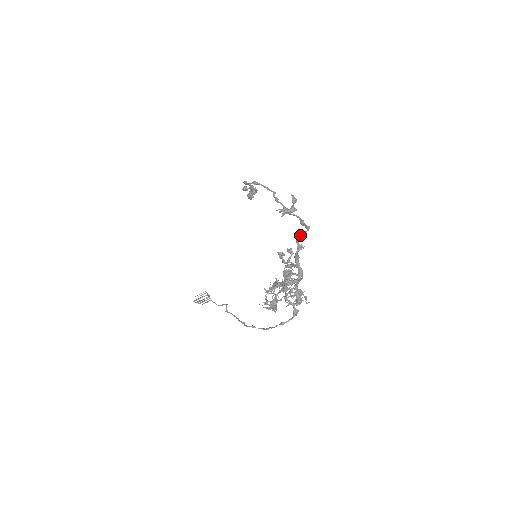
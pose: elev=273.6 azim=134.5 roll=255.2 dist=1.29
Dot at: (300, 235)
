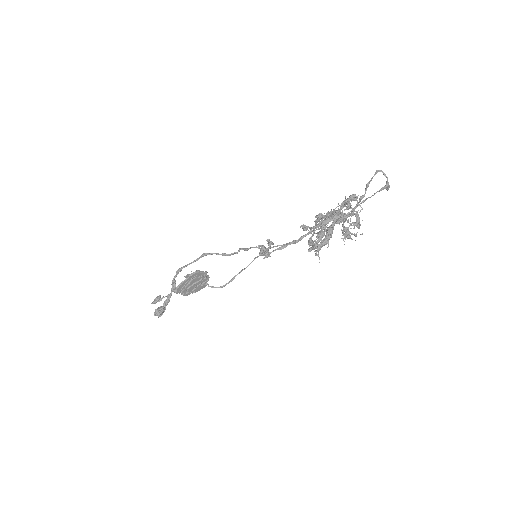
Dot at: (317, 219)
